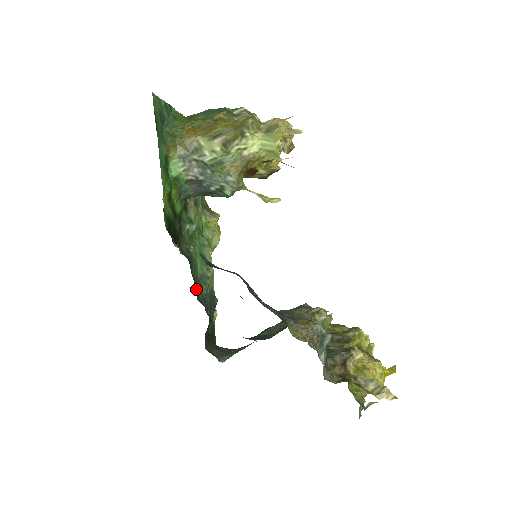
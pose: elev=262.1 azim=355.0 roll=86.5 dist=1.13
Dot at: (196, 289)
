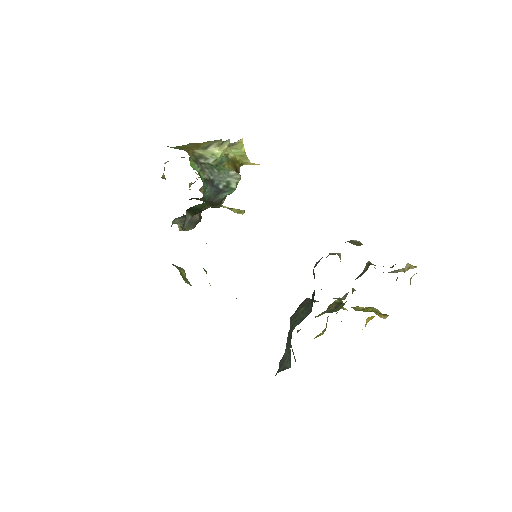
Dot at: occluded
